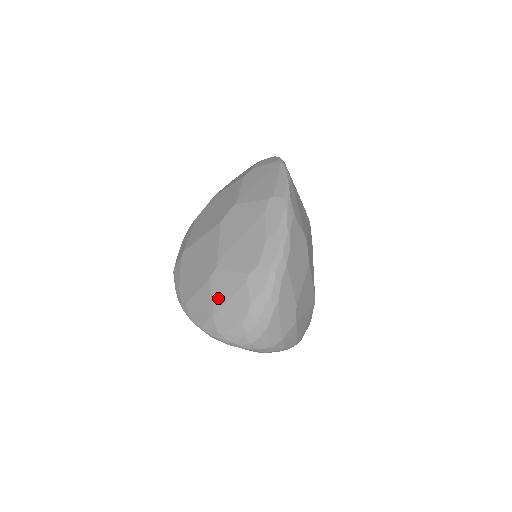
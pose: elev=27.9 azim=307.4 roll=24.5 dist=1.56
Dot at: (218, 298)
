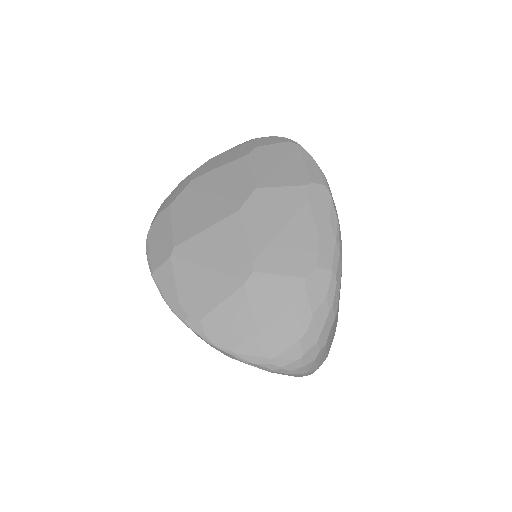
Dot at: (262, 310)
